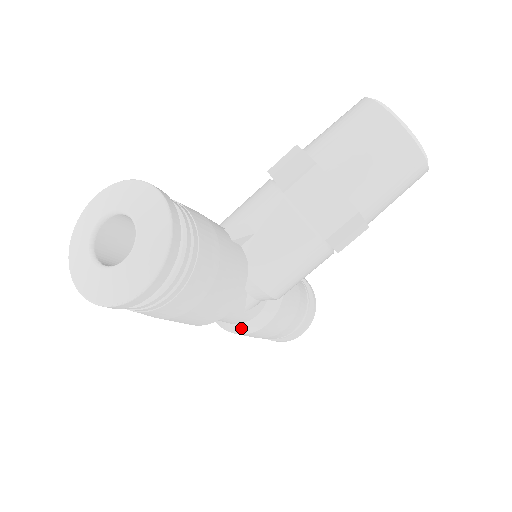
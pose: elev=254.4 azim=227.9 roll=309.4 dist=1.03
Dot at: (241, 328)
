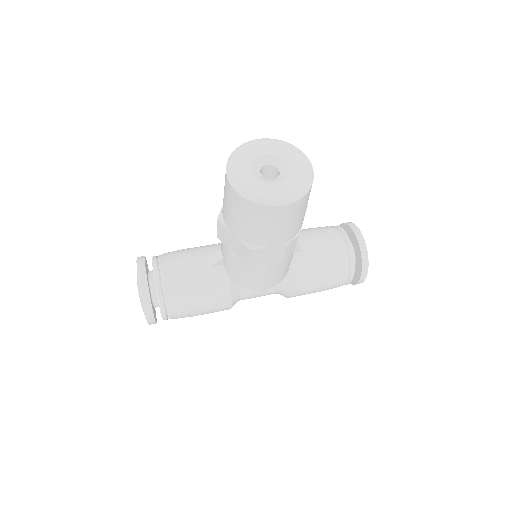
Dot at: occluded
